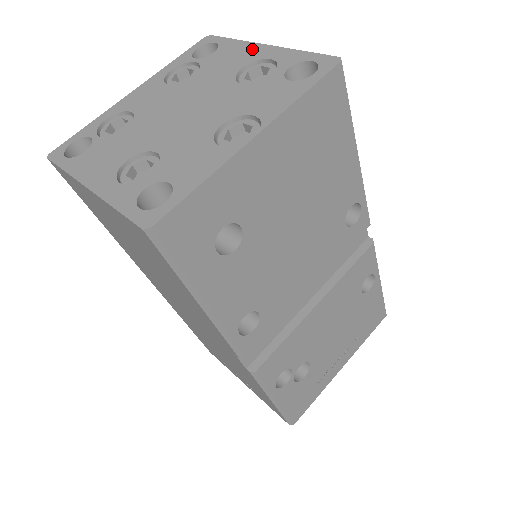
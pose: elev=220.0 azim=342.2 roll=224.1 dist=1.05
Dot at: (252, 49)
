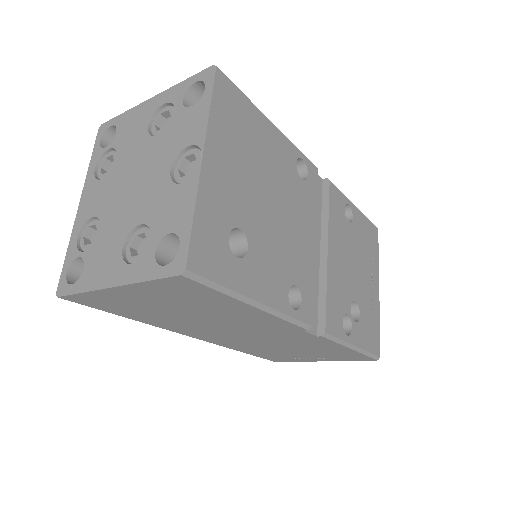
Dot at: (143, 109)
